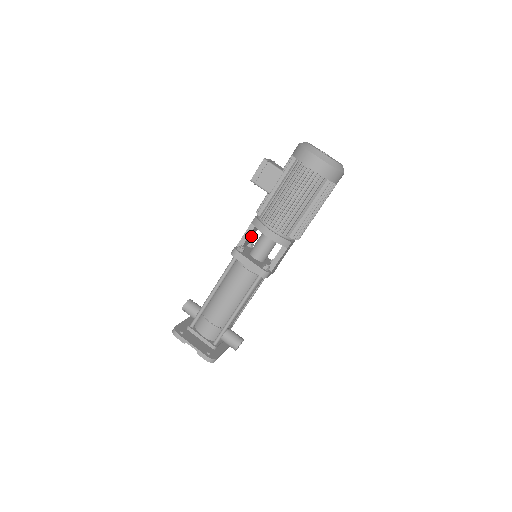
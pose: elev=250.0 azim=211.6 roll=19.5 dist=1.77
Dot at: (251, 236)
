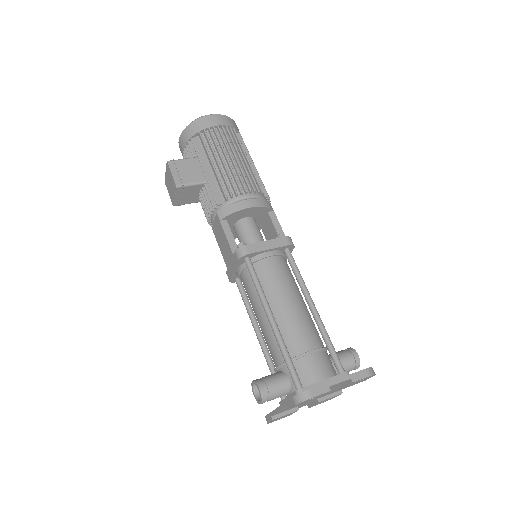
Dot at: occluded
